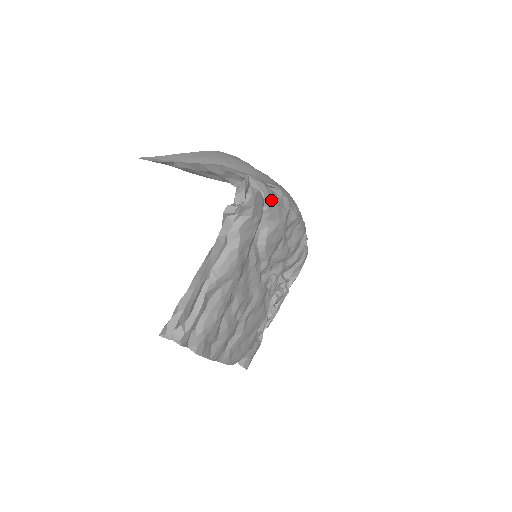
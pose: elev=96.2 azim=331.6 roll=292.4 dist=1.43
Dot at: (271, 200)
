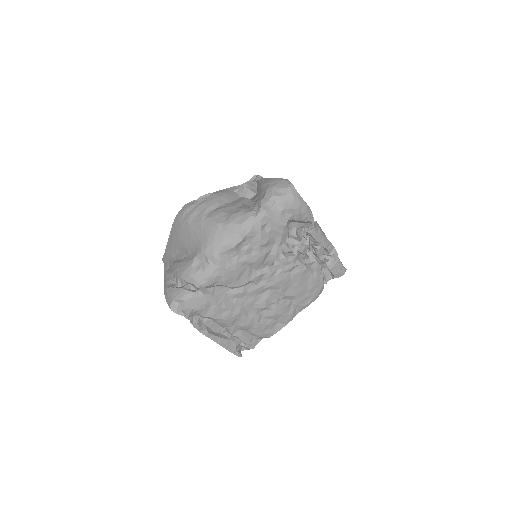
Dot at: (201, 282)
